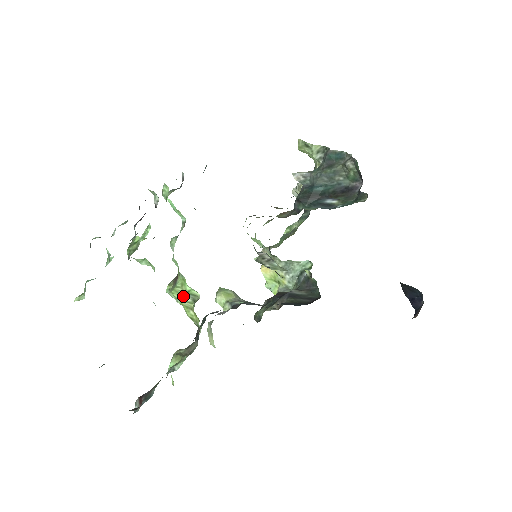
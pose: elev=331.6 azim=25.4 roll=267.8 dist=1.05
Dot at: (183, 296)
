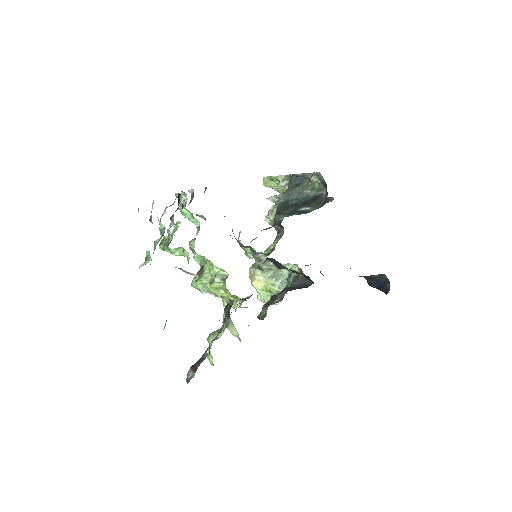
Dot at: (212, 279)
